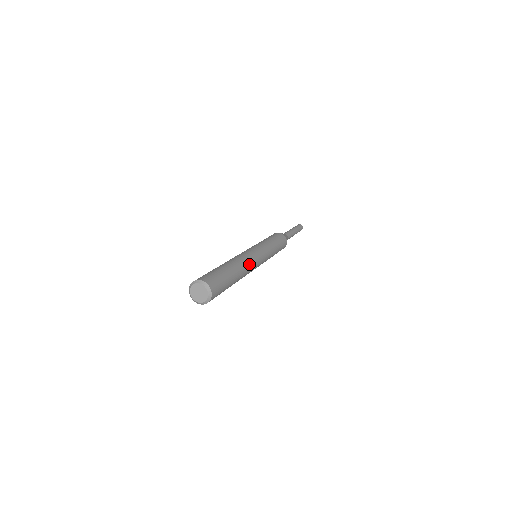
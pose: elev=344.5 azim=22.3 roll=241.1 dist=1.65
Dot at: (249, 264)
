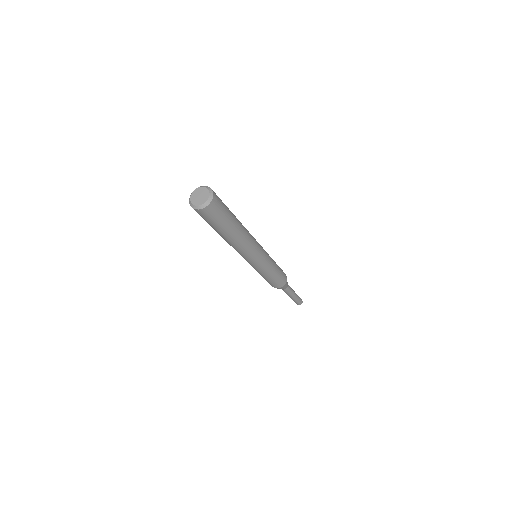
Dot at: (250, 236)
